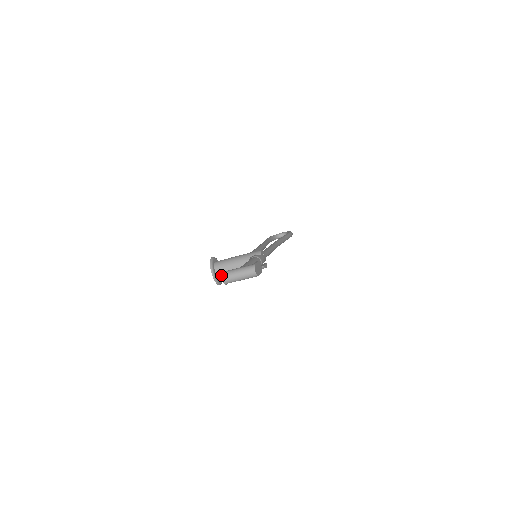
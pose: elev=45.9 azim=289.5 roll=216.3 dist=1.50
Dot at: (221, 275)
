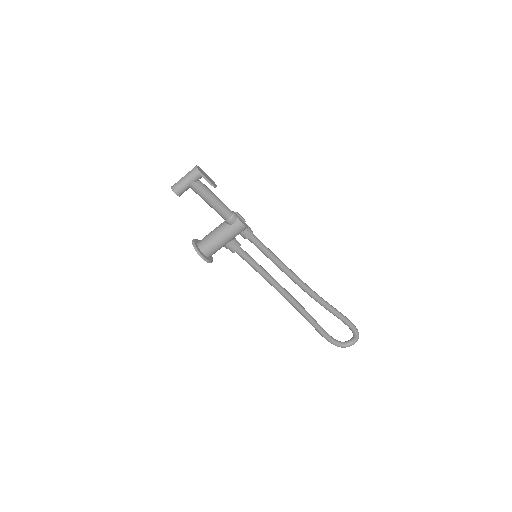
Dot at: (172, 186)
